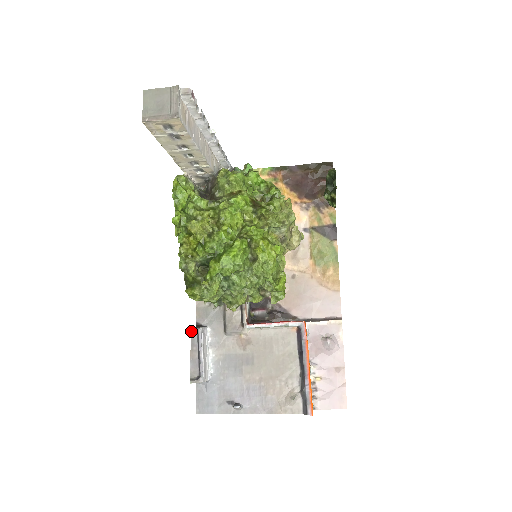
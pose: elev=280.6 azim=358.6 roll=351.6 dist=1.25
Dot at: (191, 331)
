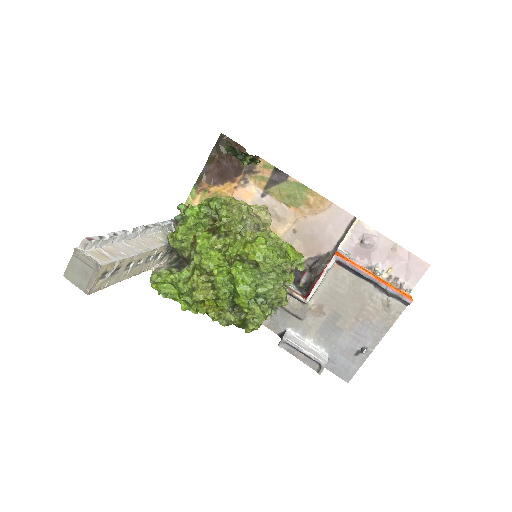
Dot at: (280, 347)
